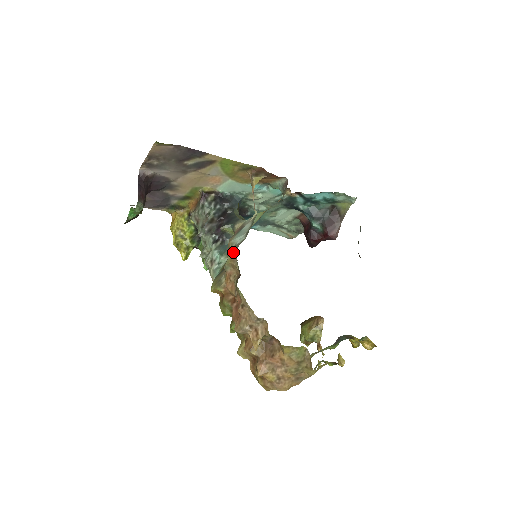
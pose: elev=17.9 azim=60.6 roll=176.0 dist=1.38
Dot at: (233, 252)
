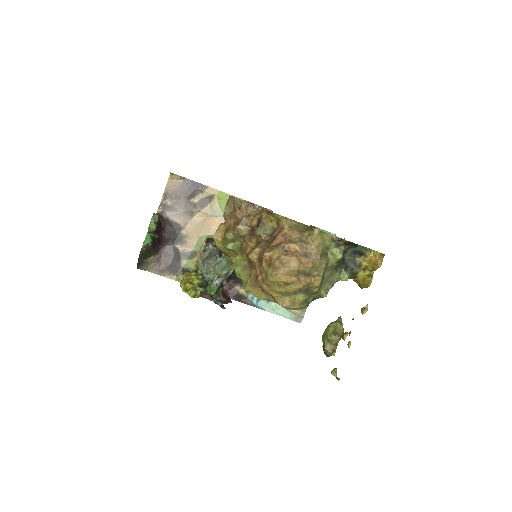
Dot at: (229, 197)
